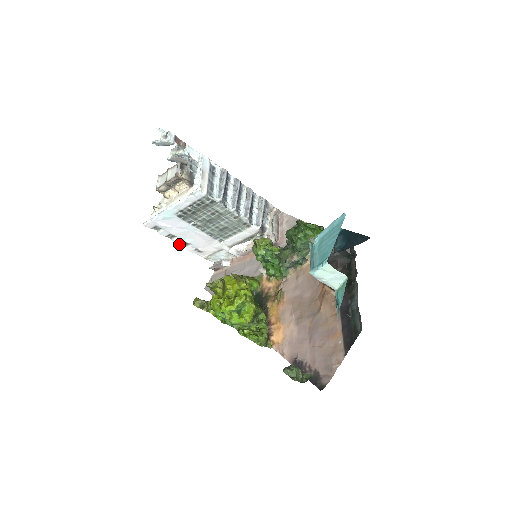
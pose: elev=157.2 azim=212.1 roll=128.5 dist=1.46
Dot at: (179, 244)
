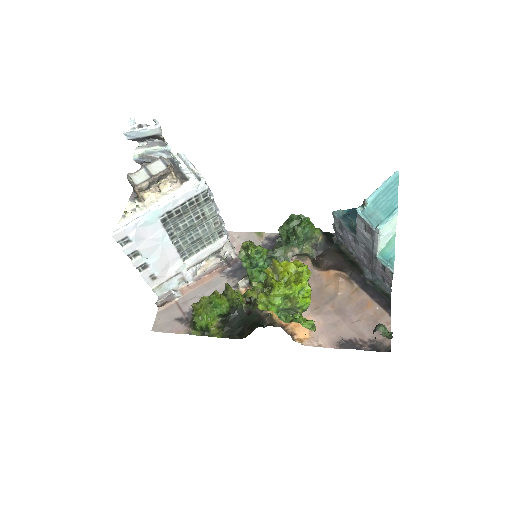
Dot at: (136, 268)
